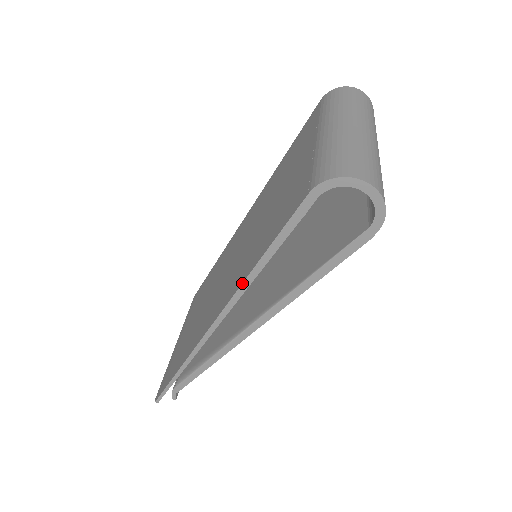
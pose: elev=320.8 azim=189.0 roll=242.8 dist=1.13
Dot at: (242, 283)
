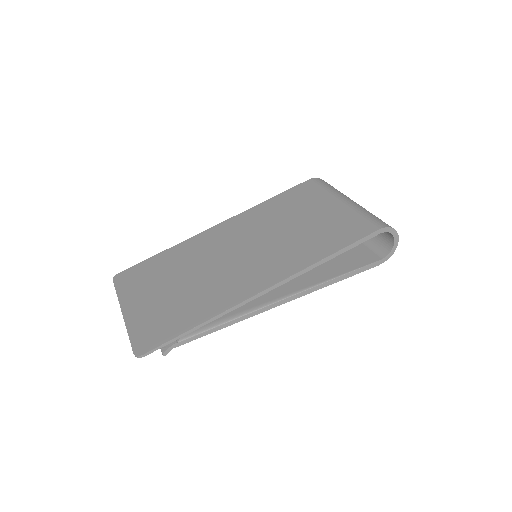
Dot at: (310, 266)
